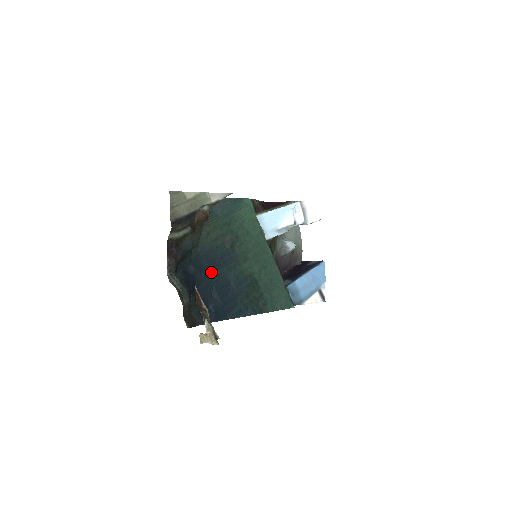
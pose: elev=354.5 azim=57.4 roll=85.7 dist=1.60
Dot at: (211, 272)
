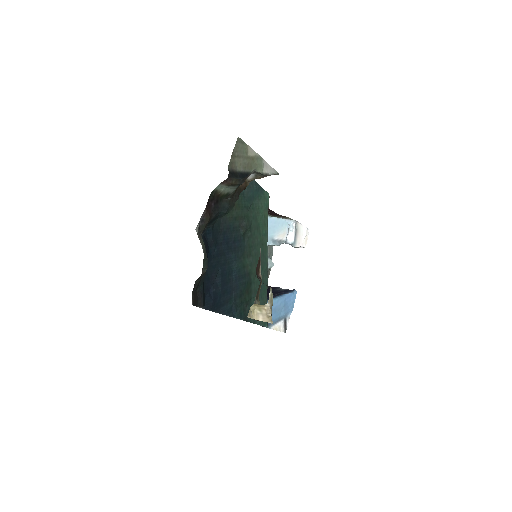
Dot at: (222, 252)
